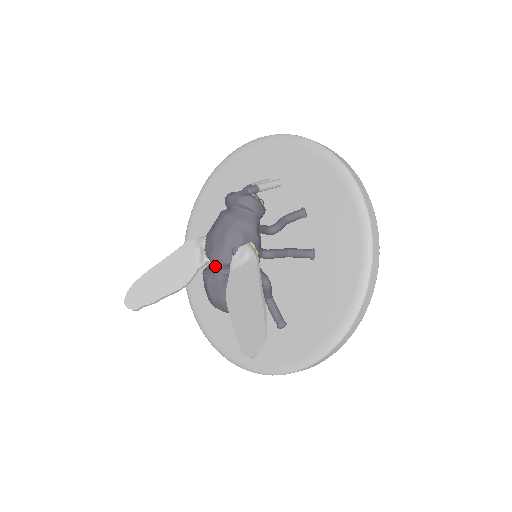
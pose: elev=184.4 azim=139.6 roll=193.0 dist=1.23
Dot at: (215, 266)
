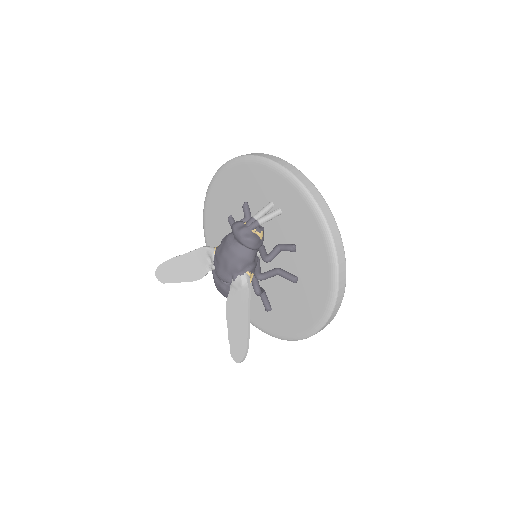
Dot at: occluded
